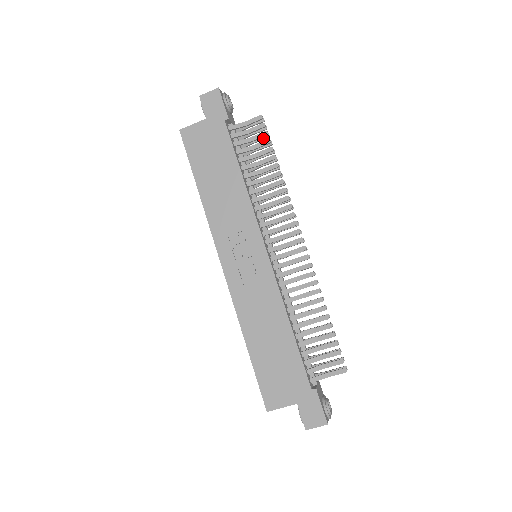
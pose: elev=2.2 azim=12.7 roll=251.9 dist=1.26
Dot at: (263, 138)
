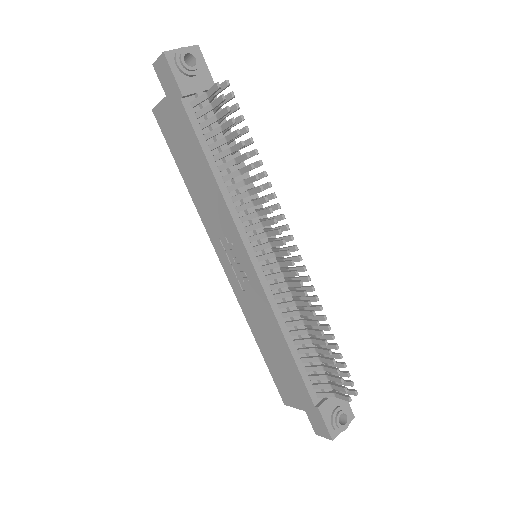
Dot at: (232, 111)
